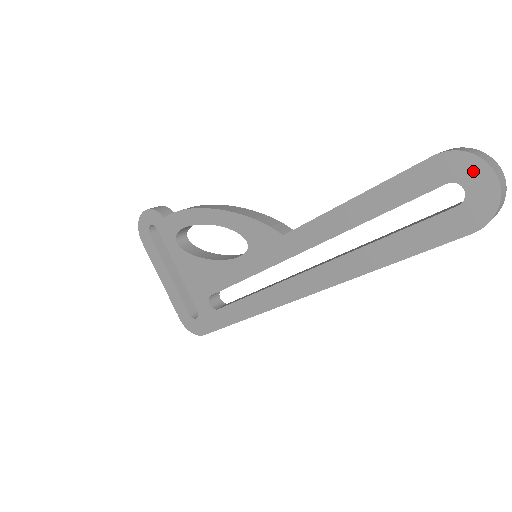
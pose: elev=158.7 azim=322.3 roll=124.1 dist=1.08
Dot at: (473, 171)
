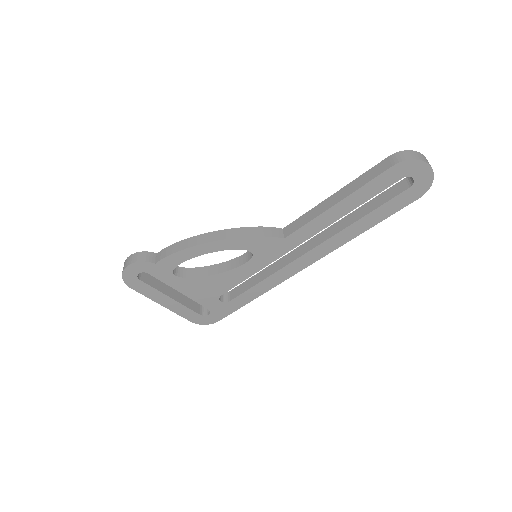
Dot at: (418, 168)
